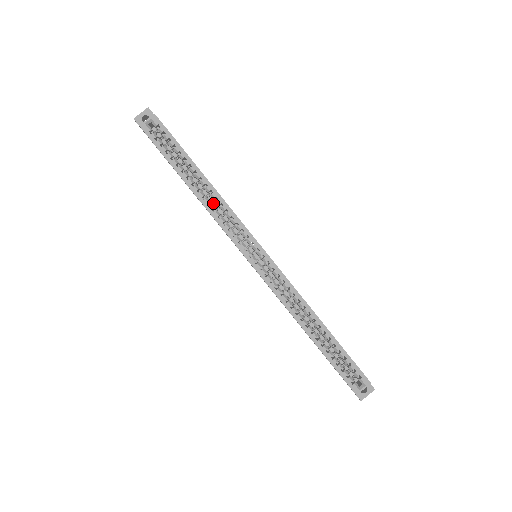
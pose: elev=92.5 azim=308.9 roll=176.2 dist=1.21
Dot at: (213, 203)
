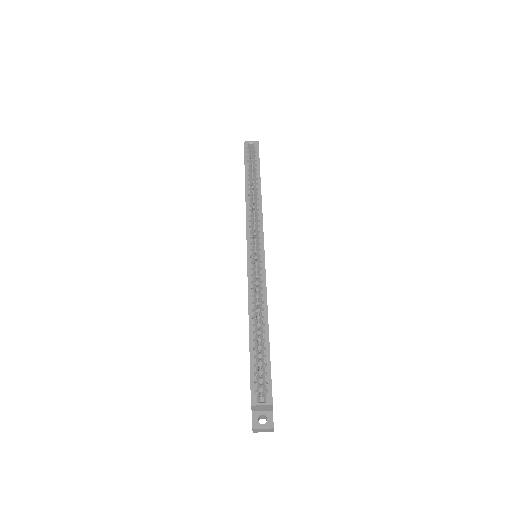
Dot at: (253, 204)
